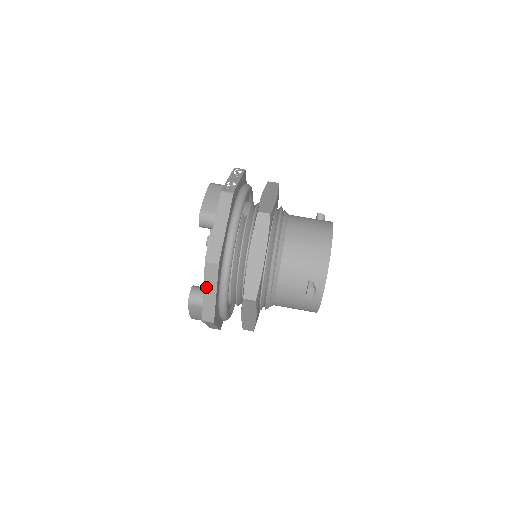
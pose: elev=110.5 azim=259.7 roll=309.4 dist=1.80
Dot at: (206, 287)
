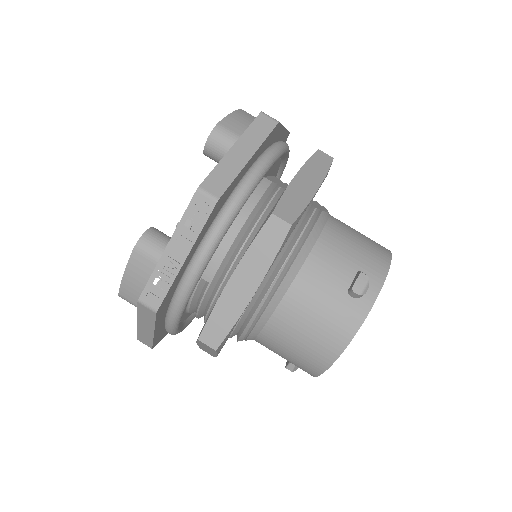
Dot at: occluded
